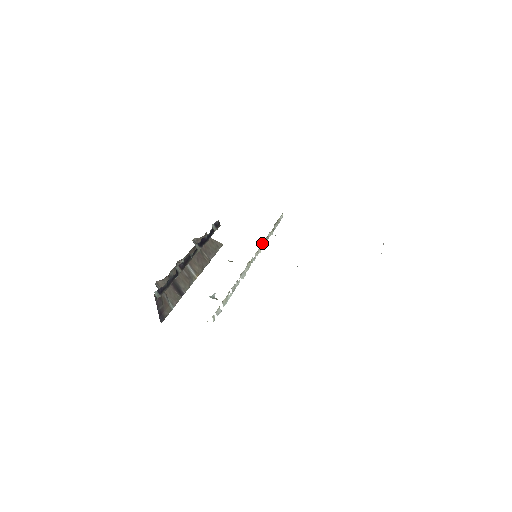
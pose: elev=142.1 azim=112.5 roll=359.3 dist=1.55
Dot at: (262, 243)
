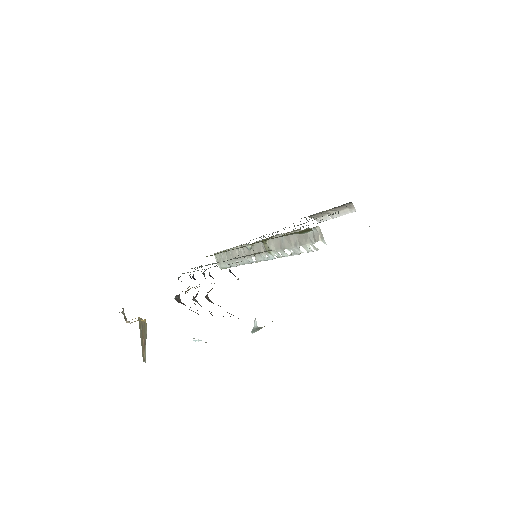
Dot at: (242, 260)
